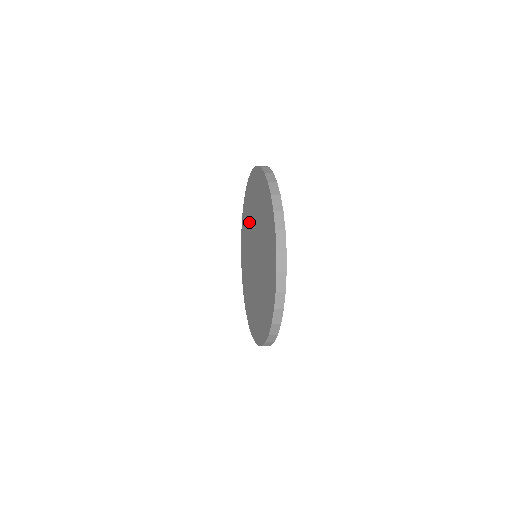
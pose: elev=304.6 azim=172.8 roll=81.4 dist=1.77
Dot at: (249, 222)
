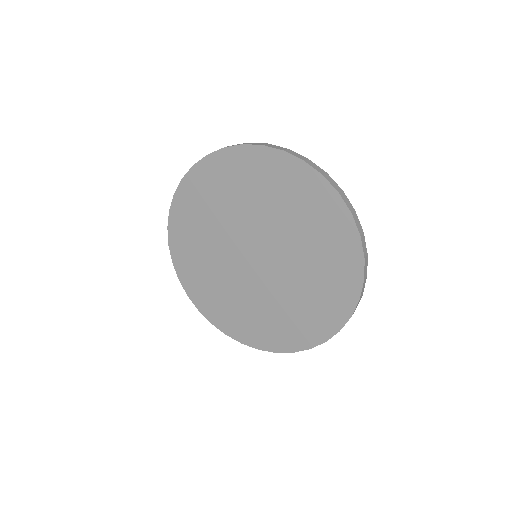
Dot at: (234, 202)
